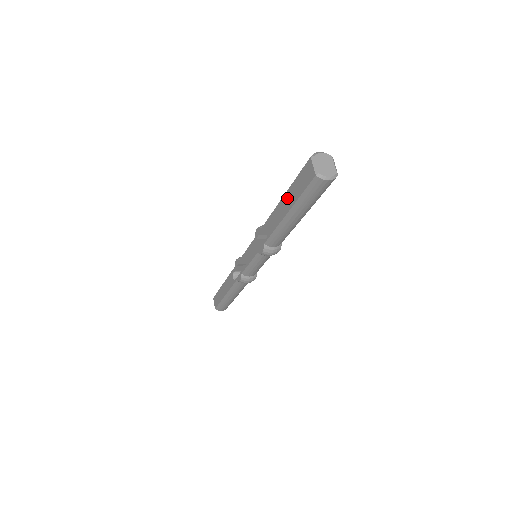
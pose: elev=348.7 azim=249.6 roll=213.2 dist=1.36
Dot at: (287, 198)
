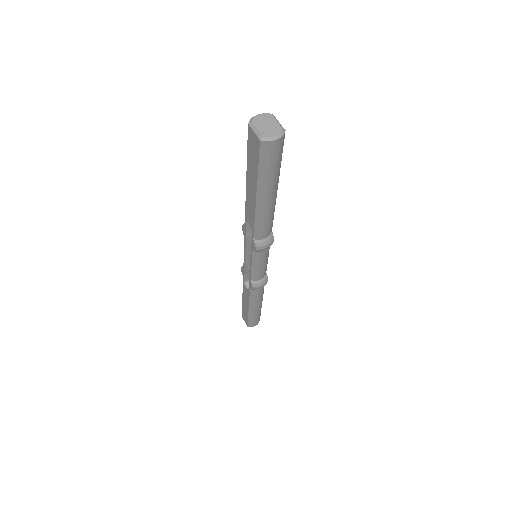
Dot at: (249, 180)
